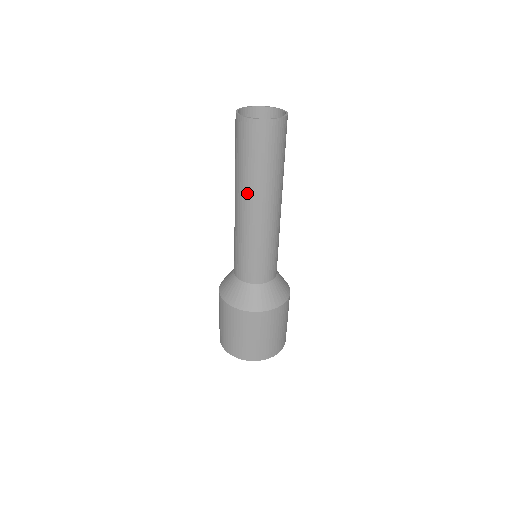
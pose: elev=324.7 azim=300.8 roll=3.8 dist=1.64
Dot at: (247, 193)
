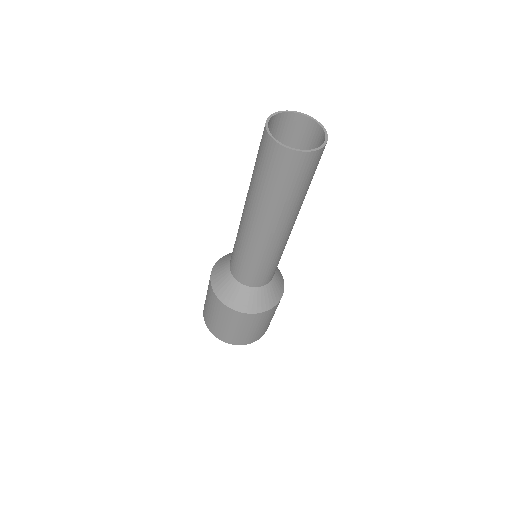
Dot at: (252, 205)
